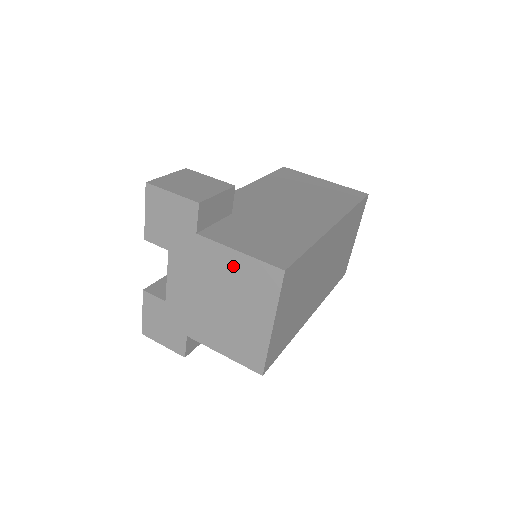
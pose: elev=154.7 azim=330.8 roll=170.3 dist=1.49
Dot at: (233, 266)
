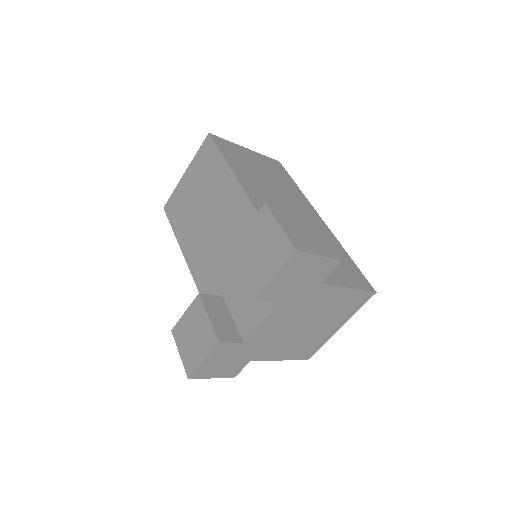
Dot at: (338, 299)
